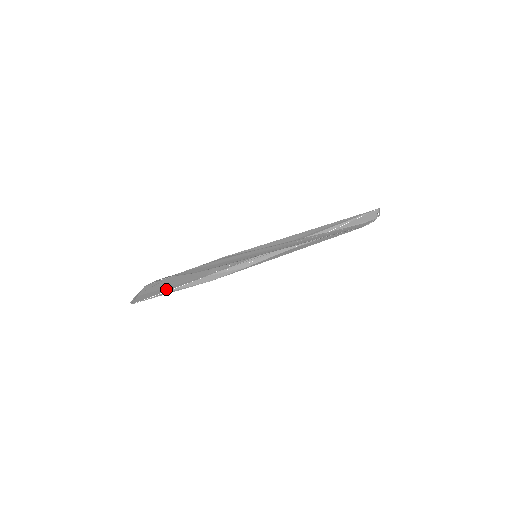
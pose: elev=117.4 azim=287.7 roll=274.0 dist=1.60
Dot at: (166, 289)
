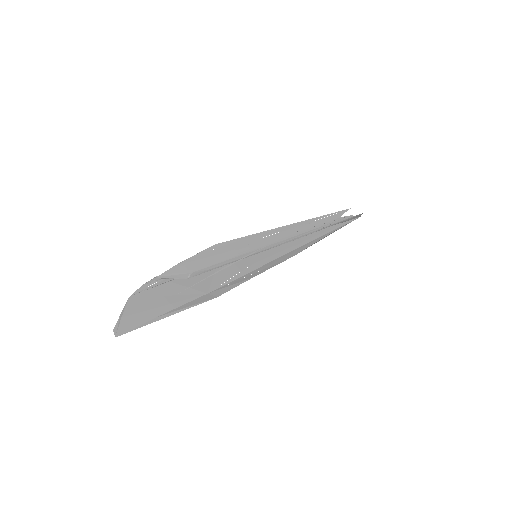
Dot at: (160, 311)
